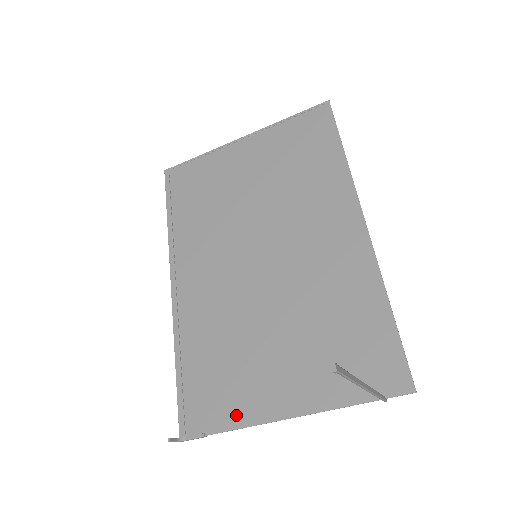
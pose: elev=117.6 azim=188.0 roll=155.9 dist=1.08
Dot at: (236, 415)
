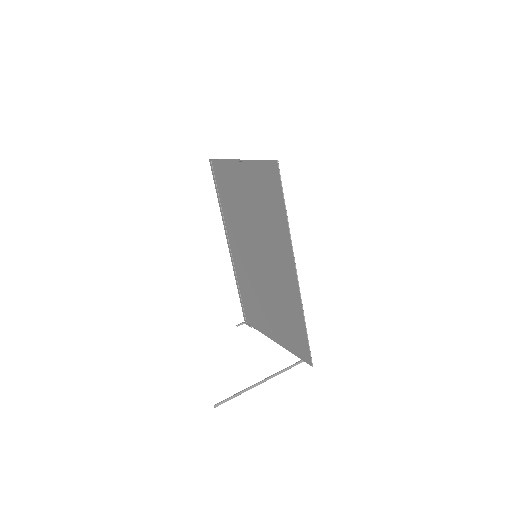
Dot at: (259, 327)
